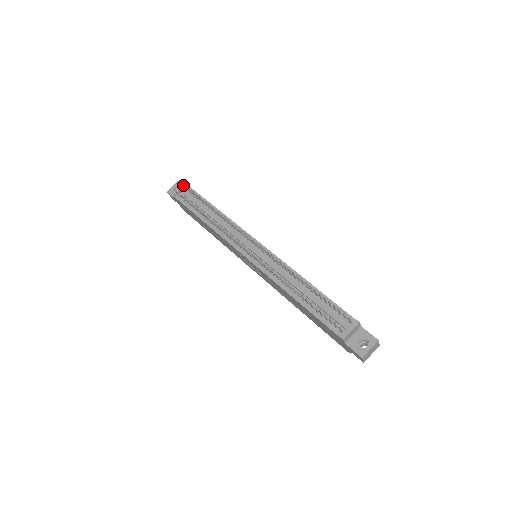
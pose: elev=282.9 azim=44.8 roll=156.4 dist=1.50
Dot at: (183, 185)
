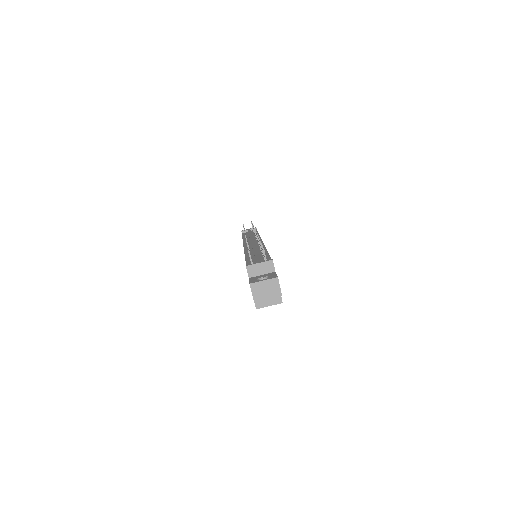
Dot at: occluded
